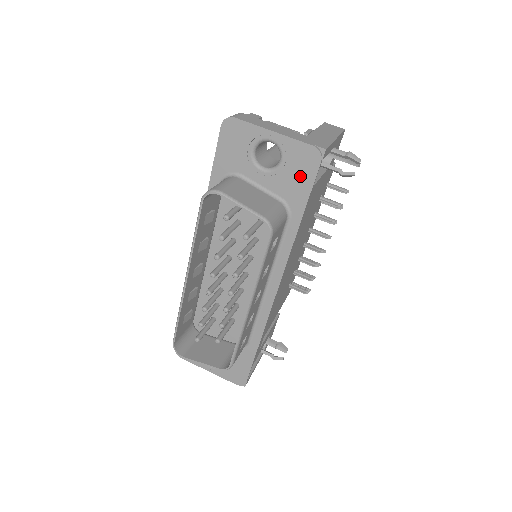
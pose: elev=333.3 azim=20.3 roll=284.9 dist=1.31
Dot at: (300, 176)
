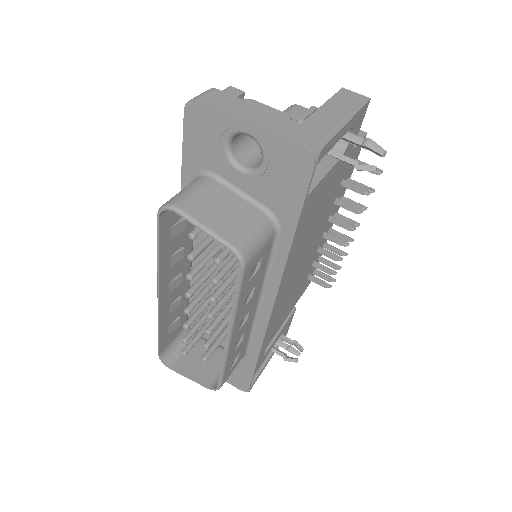
Dot at: (288, 183)
